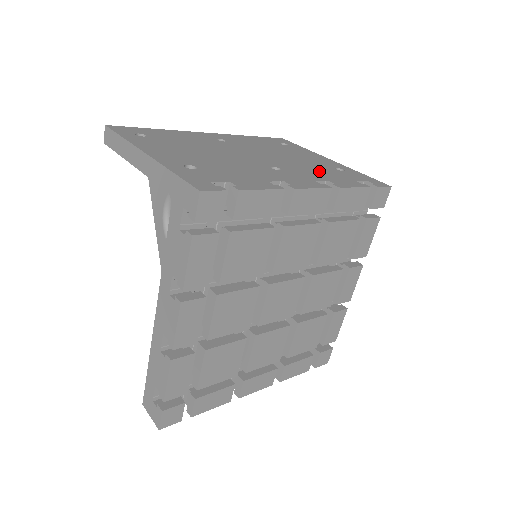
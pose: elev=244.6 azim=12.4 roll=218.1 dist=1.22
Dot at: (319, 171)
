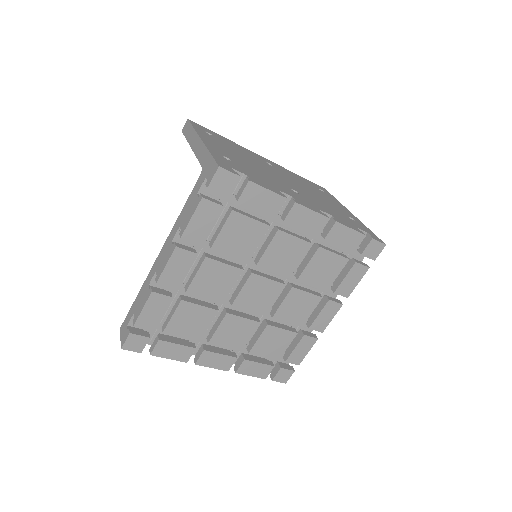
Dot at: (331, 209)
